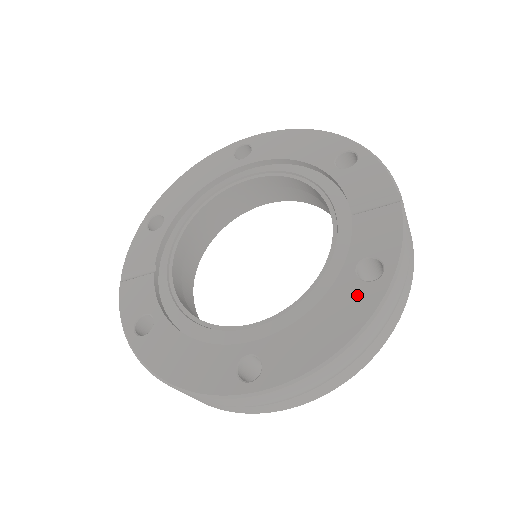
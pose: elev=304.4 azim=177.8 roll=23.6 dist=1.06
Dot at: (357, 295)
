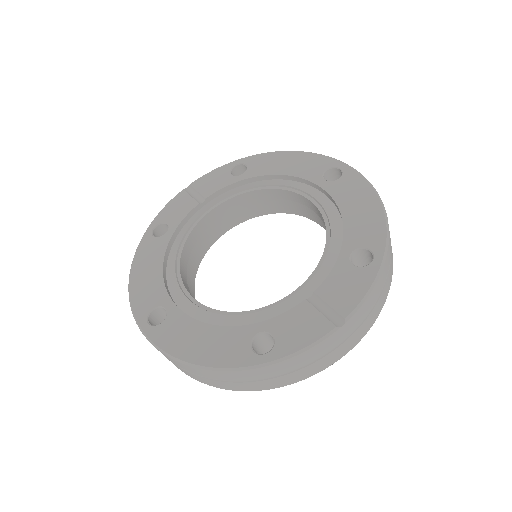
Dot at: (237, 348)
